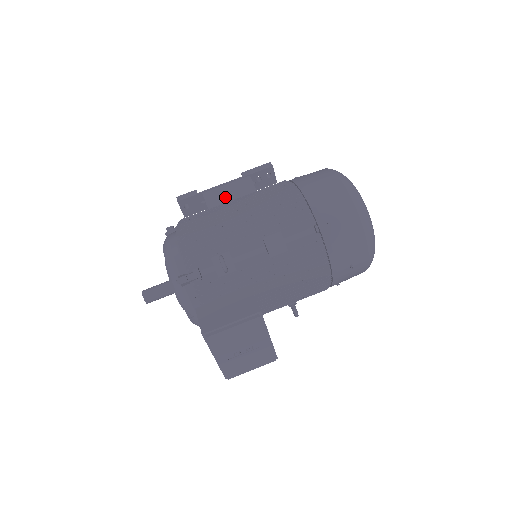
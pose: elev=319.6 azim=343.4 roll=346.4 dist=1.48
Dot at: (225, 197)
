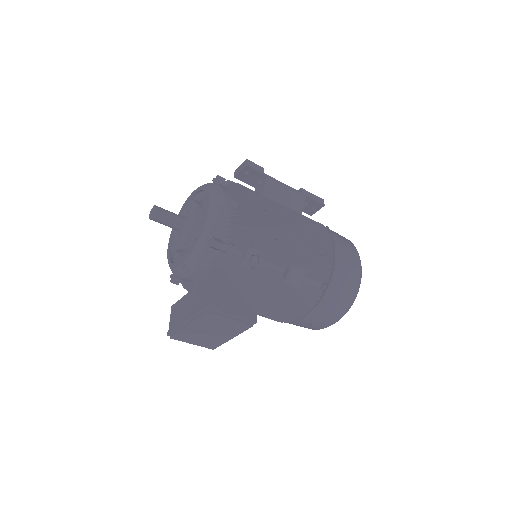
Dot at: (279, 197)
